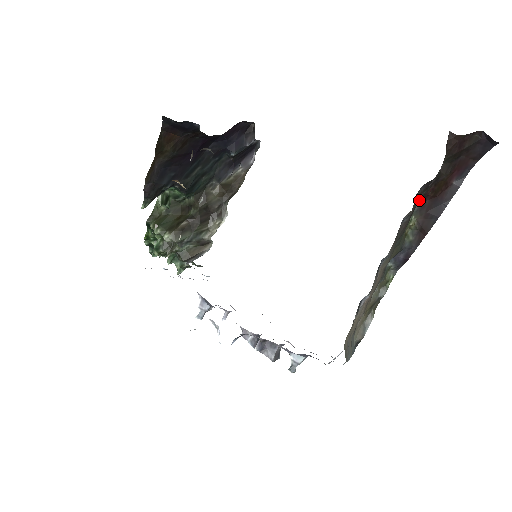
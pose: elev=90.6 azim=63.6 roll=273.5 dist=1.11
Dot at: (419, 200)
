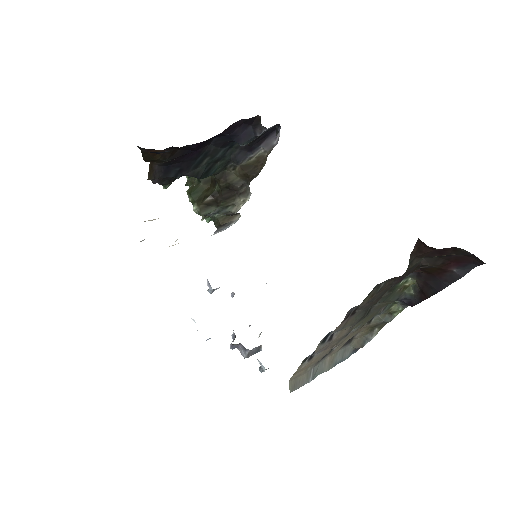
Dot at: occluded
